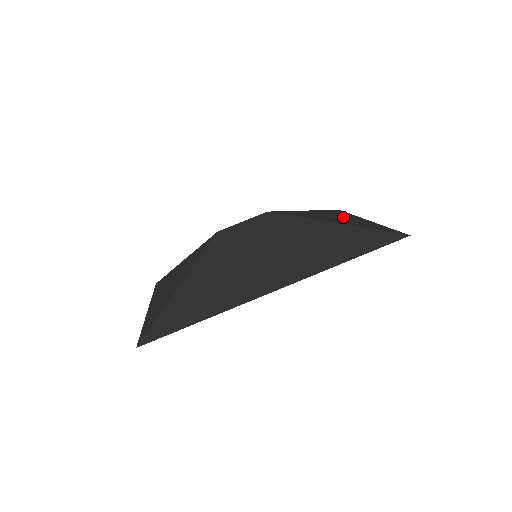
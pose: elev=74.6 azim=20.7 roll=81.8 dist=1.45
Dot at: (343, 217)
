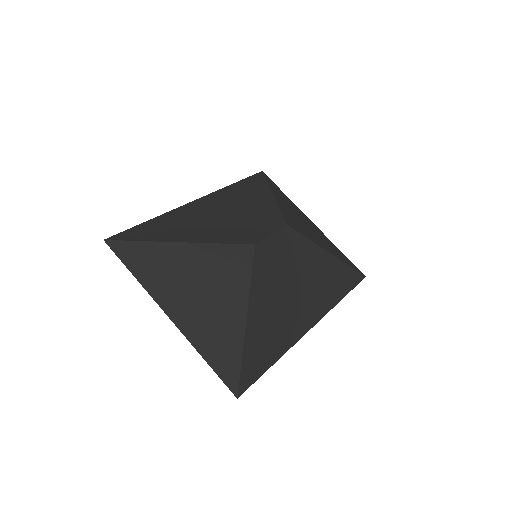
Dot at: (305, 220)
